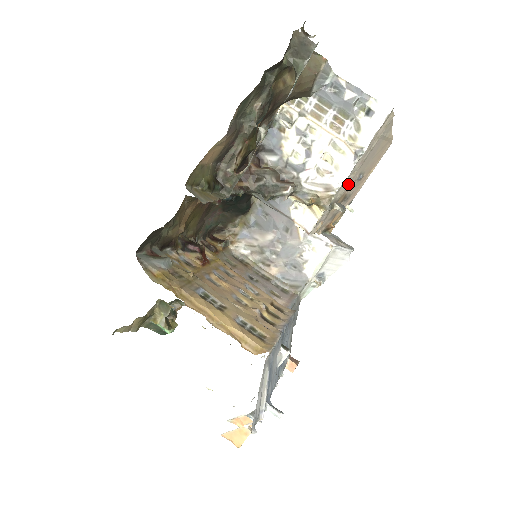
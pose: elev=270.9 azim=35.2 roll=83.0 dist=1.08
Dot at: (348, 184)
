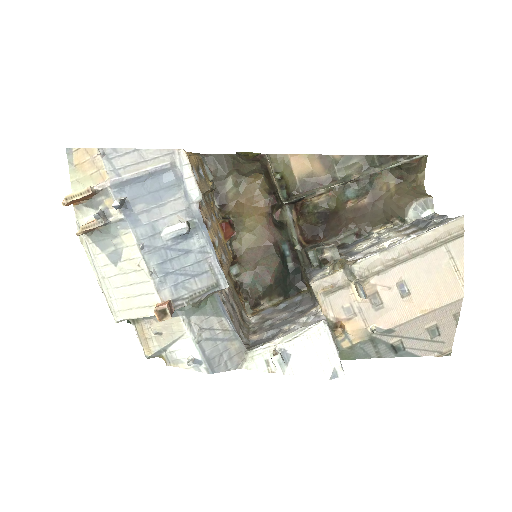
Dot at: (383, 267)
